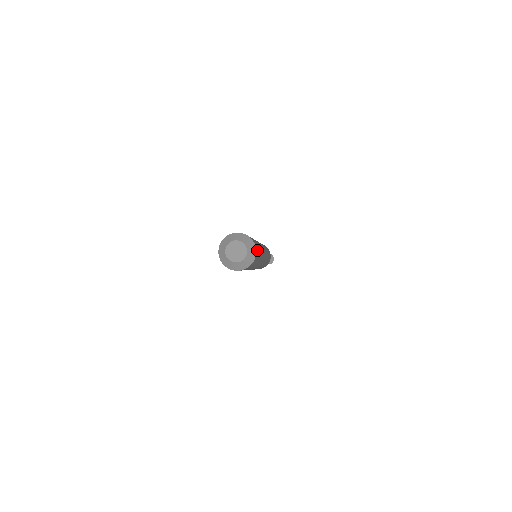
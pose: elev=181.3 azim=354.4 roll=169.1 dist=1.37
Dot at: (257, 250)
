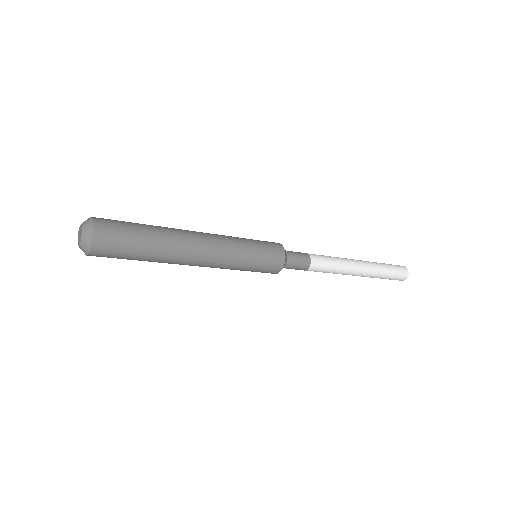
Dot at: (106, 243)
